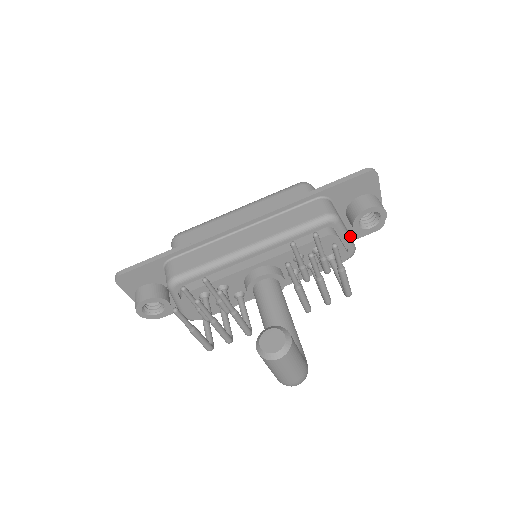
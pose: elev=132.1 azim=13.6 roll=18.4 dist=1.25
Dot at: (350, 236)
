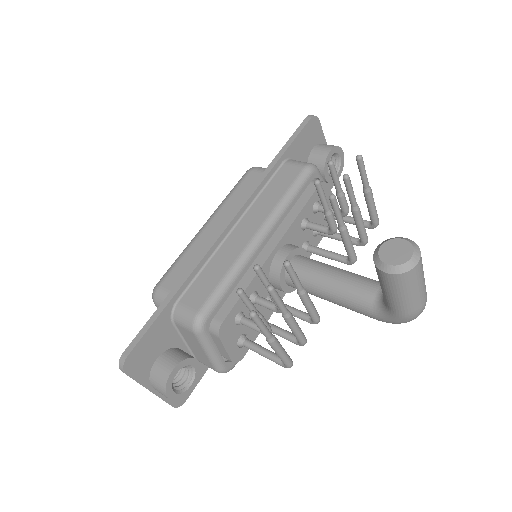
Dot at: occluded
